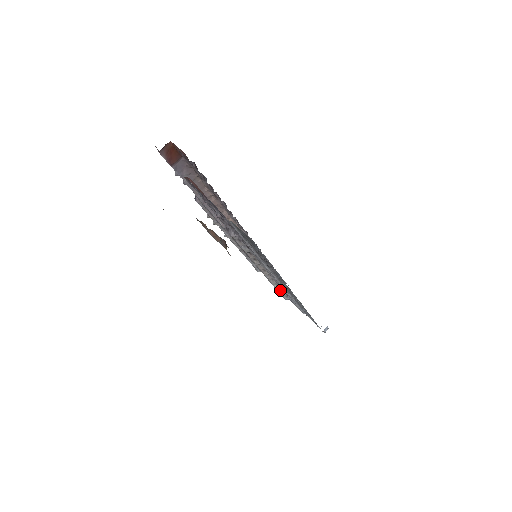
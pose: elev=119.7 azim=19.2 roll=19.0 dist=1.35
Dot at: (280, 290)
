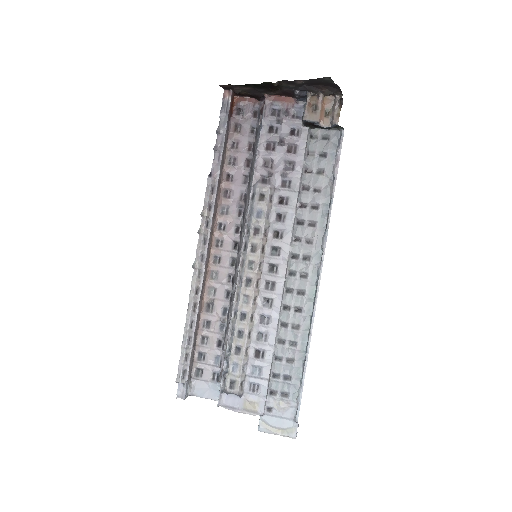
Dot at: (246, 356)
